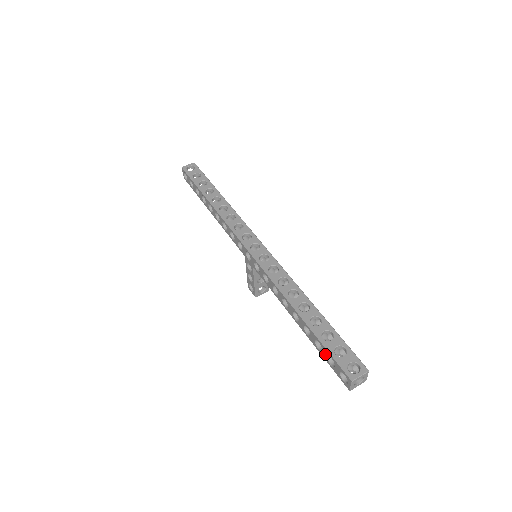
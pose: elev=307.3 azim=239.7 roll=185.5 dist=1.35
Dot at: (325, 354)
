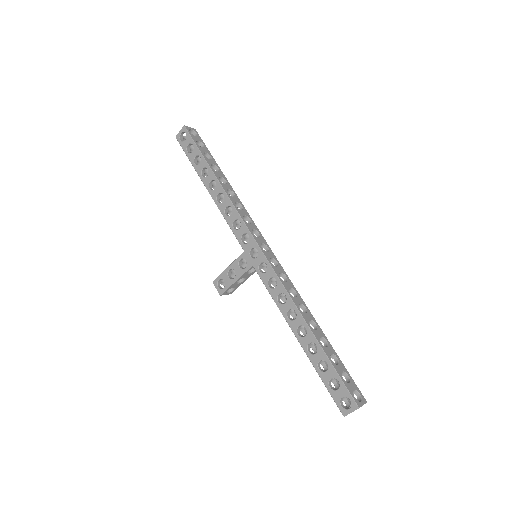
Dot at: (329, 376)
